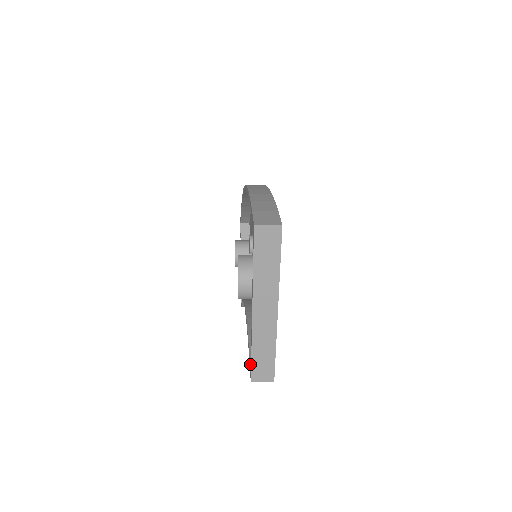
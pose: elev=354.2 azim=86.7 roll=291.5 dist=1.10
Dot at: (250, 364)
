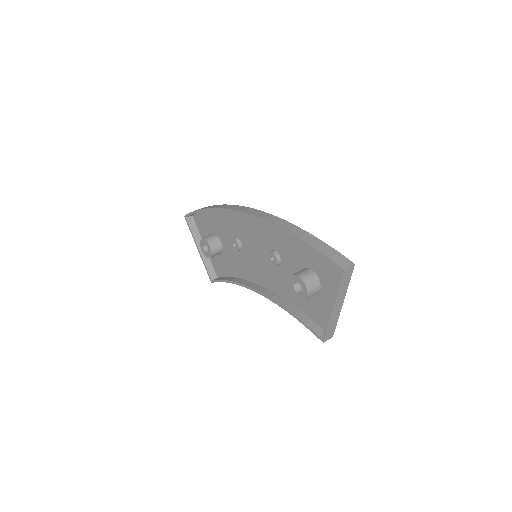
Dot at: (316, 333)
